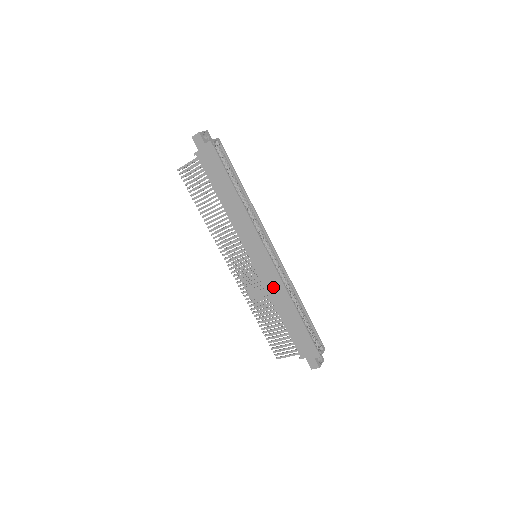
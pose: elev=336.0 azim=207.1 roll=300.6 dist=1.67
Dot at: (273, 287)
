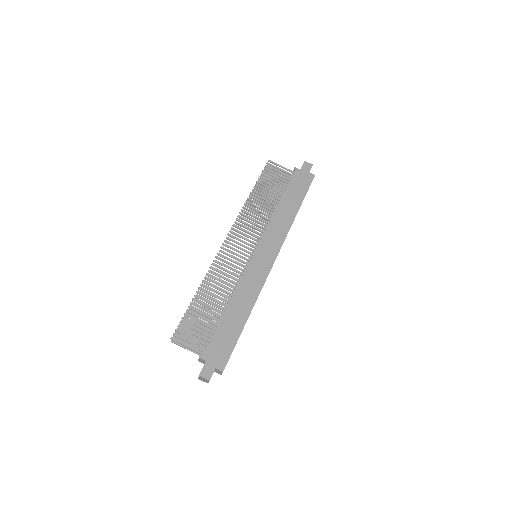
Dot at: (249, 284)
